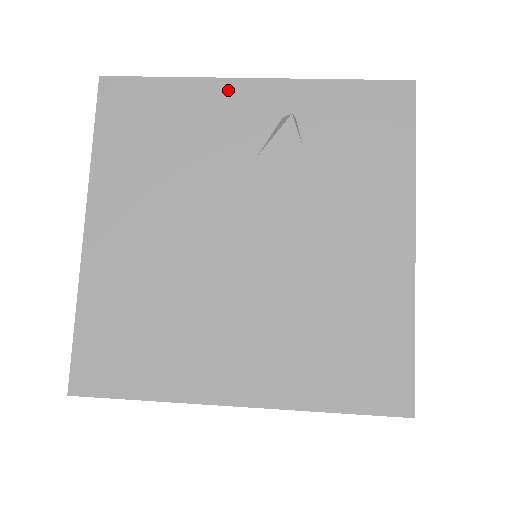
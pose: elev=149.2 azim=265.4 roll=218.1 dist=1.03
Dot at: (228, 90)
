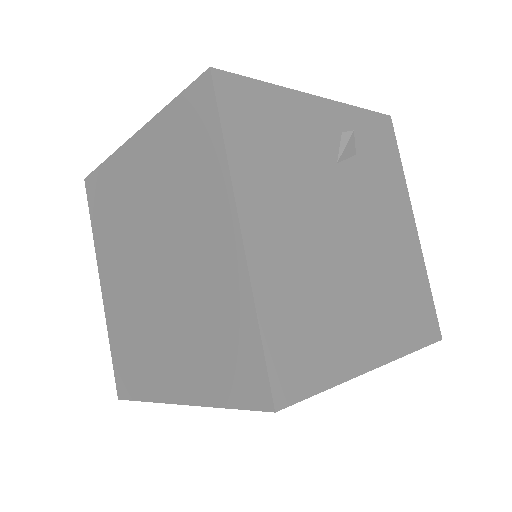
Dot at: (307, 103)
